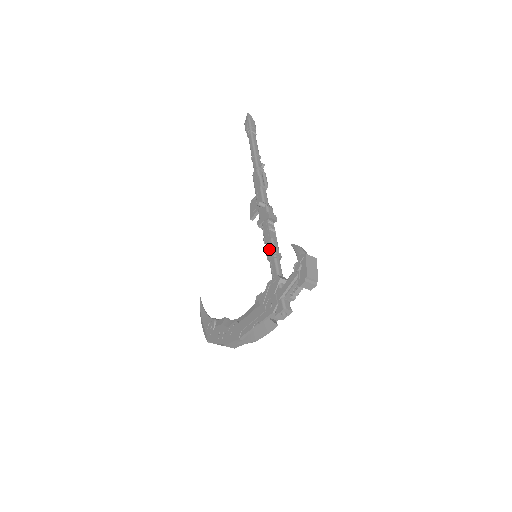
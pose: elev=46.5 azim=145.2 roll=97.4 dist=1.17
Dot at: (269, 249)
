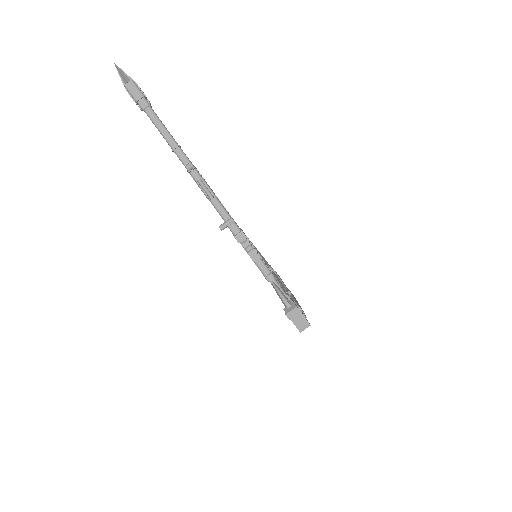
Dot at: occluded
